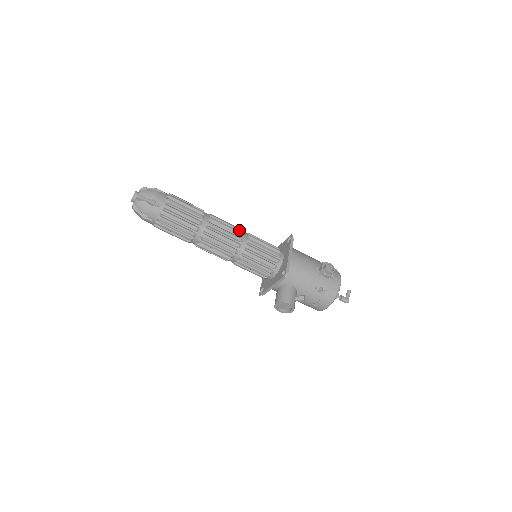
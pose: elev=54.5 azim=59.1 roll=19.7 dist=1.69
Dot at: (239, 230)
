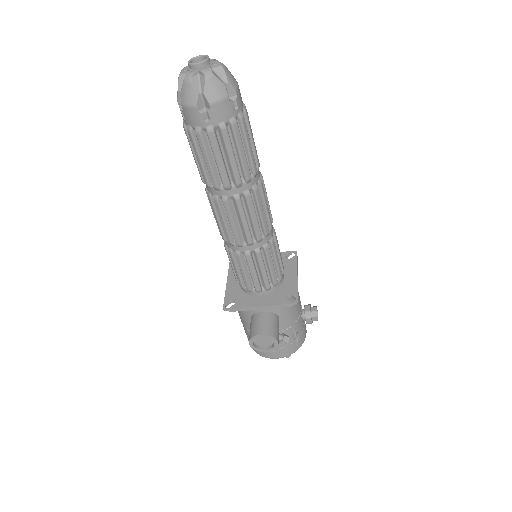
Dot at: occluded
